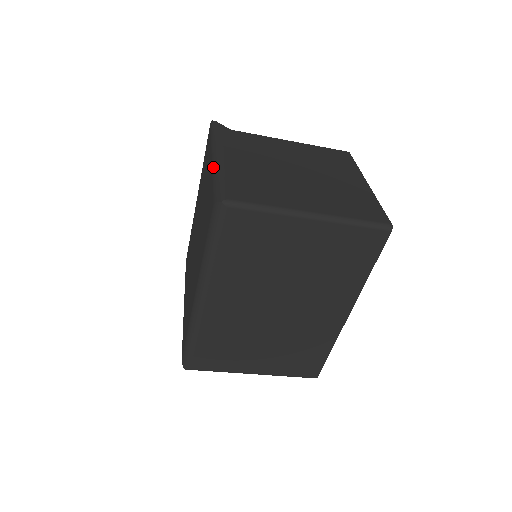
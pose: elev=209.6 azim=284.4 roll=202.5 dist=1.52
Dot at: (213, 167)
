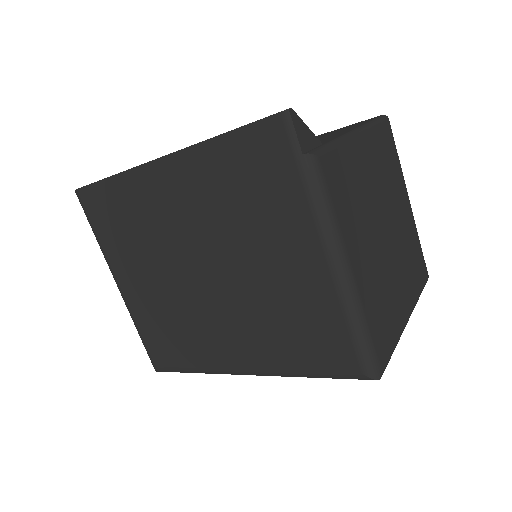
Dot at: (342, 291)
